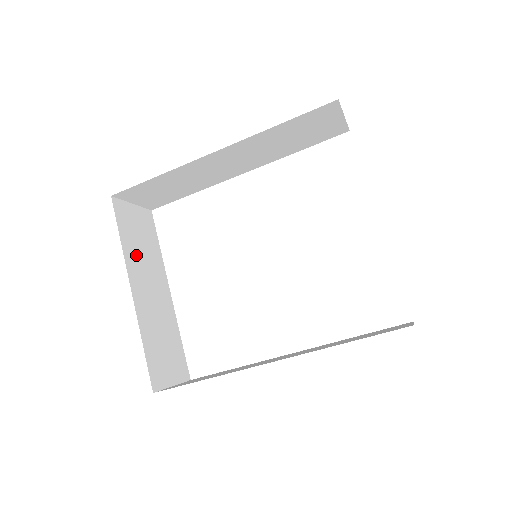
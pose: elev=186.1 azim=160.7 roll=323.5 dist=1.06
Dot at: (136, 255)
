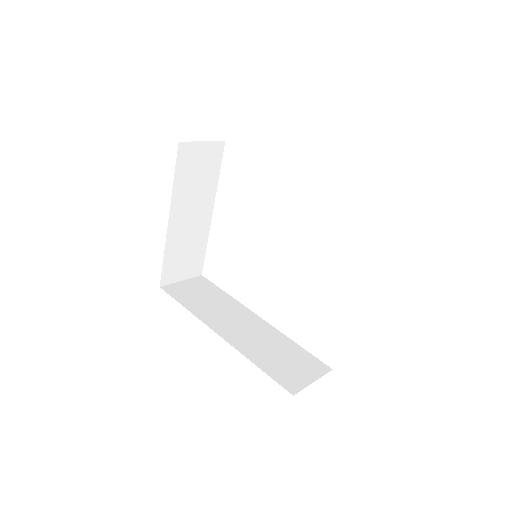
Dot at: (186, 189)
